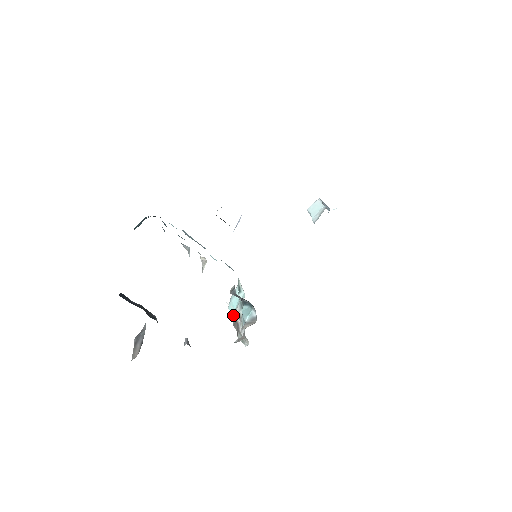
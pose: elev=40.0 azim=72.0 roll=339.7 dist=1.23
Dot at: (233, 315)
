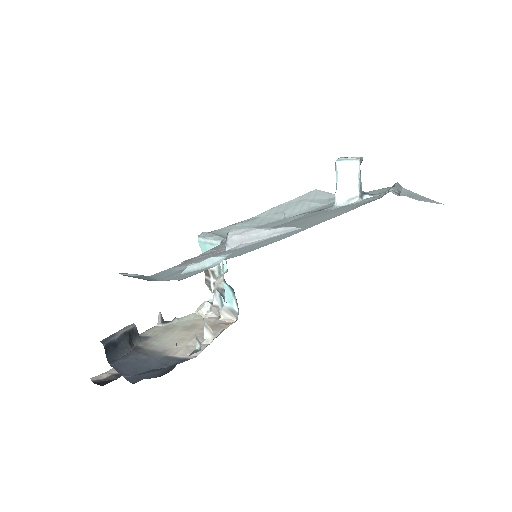
Dot at: (203, 252)
